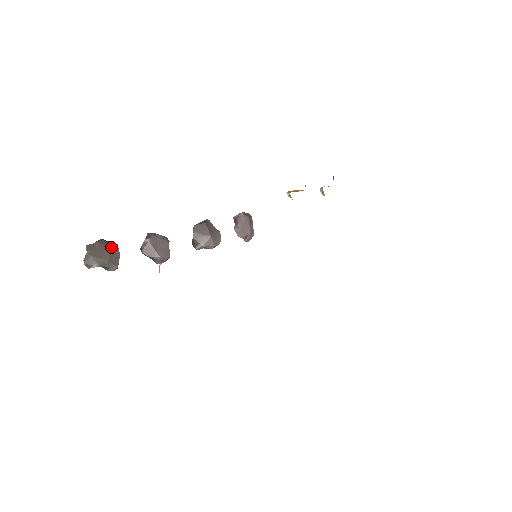
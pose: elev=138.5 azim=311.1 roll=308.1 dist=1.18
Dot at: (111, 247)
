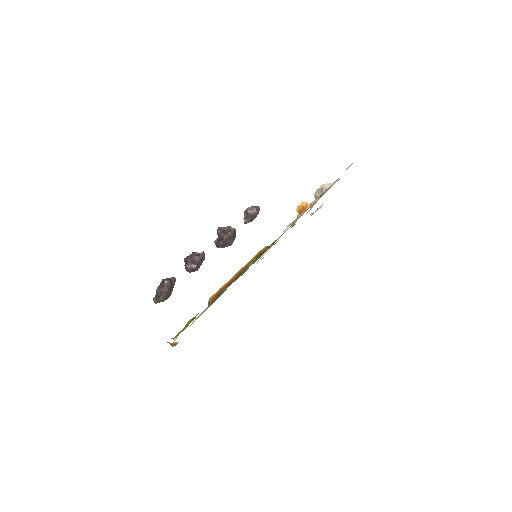
Dot at: occluded
